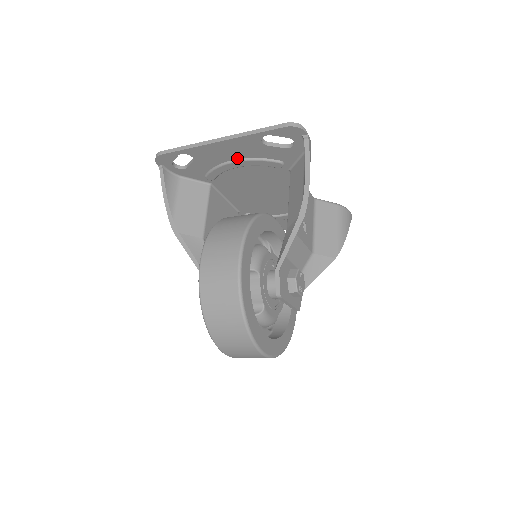
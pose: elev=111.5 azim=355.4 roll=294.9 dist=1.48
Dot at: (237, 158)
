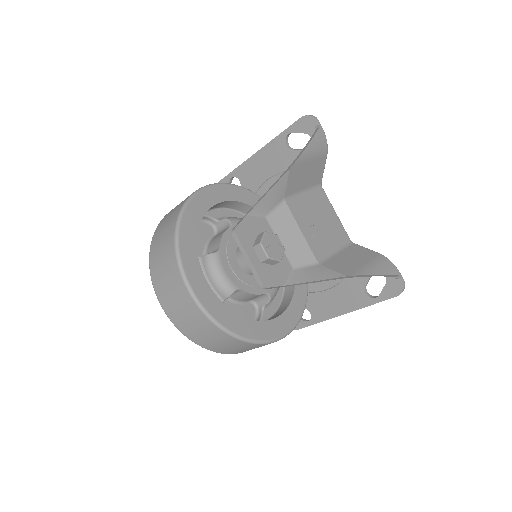
Dot at: (271, 175)
